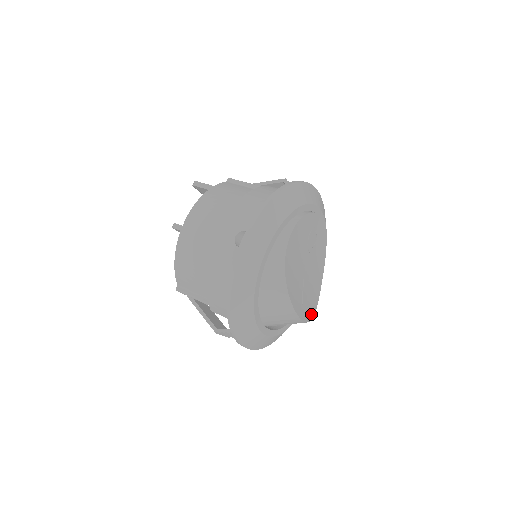
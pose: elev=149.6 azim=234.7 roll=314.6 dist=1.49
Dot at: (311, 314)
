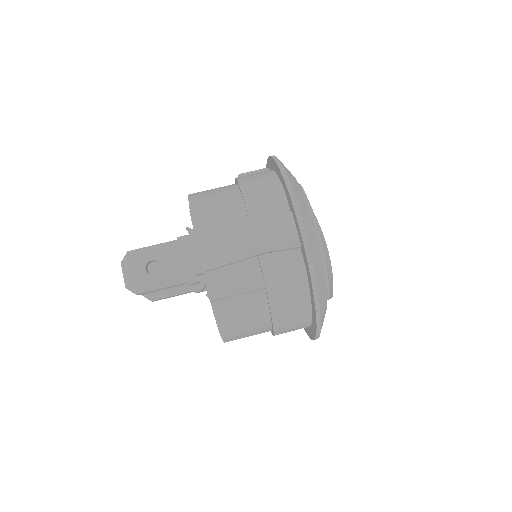
Dot at: (317, 223)
